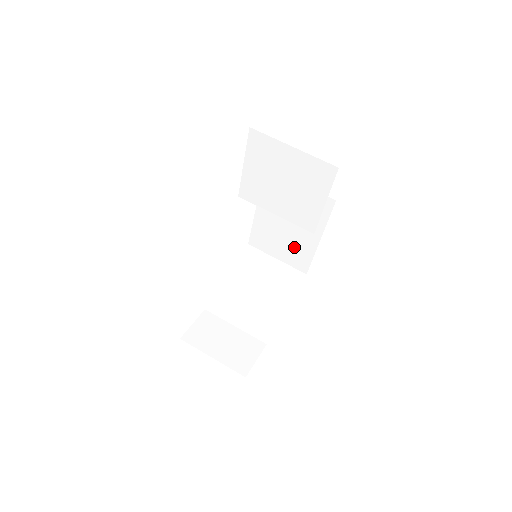
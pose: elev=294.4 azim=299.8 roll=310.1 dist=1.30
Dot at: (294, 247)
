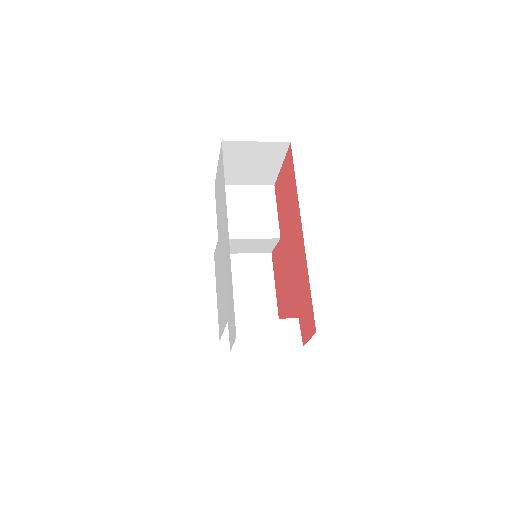
Dot at: (260, 314)
